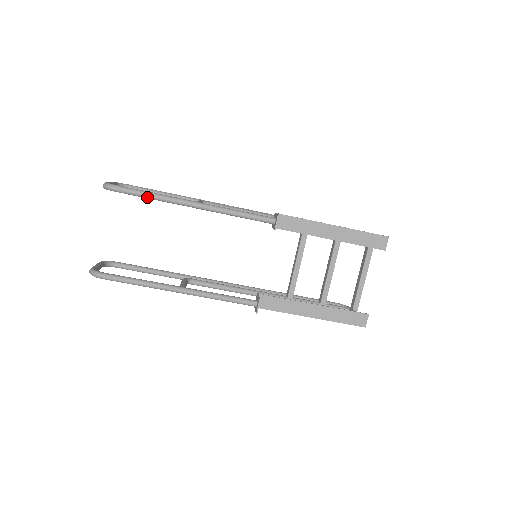
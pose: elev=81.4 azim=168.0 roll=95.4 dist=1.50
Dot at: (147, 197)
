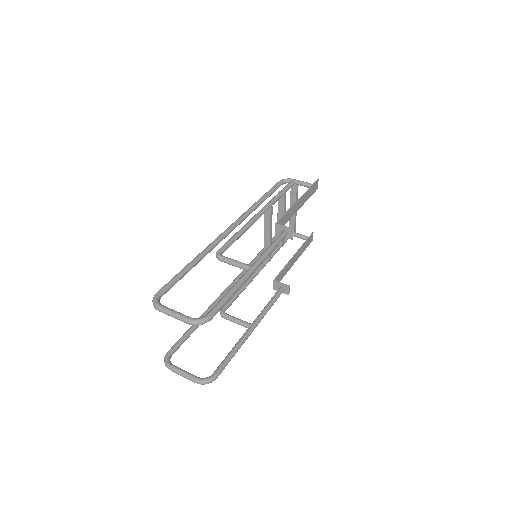
Dot at: (228, 300)
